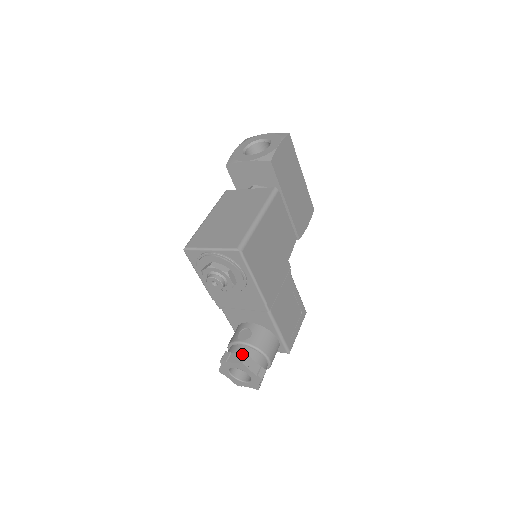
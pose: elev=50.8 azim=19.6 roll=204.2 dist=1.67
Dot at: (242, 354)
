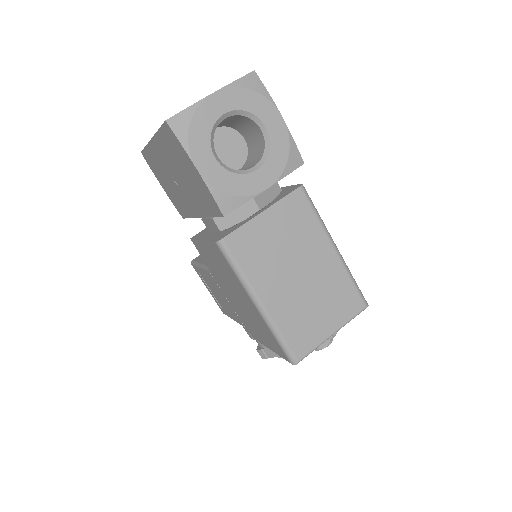
Dot at: occluded
